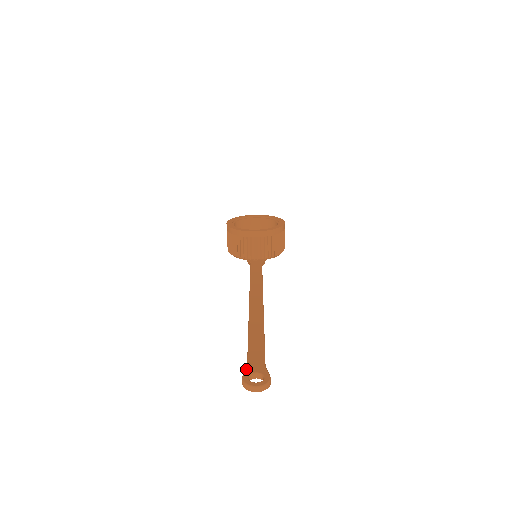
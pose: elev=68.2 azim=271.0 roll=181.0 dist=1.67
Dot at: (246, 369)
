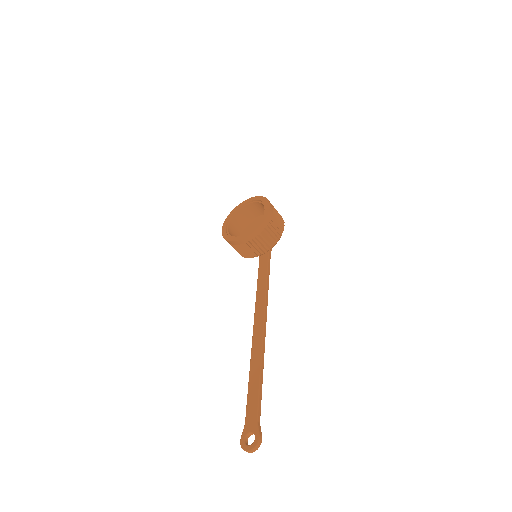
Dot at: (243, 429)
